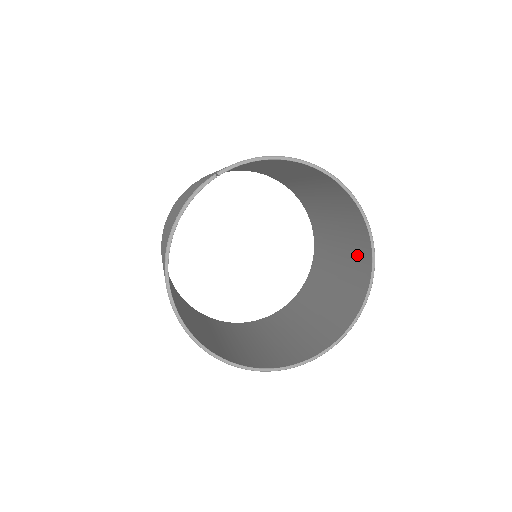
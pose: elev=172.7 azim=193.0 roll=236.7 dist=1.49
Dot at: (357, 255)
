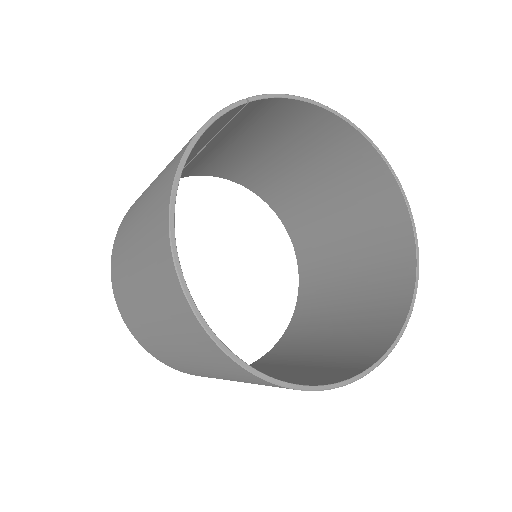
Dot at: (385, 256)
